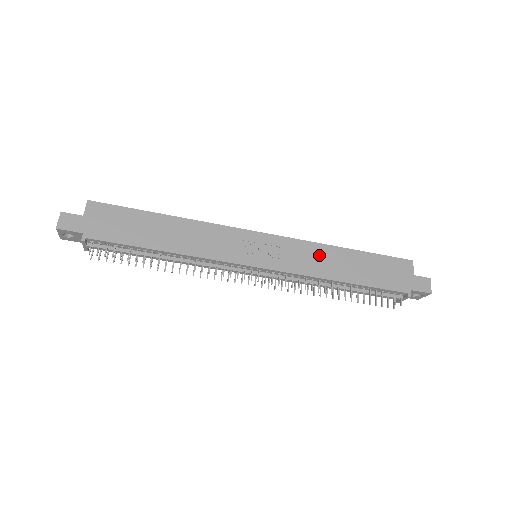
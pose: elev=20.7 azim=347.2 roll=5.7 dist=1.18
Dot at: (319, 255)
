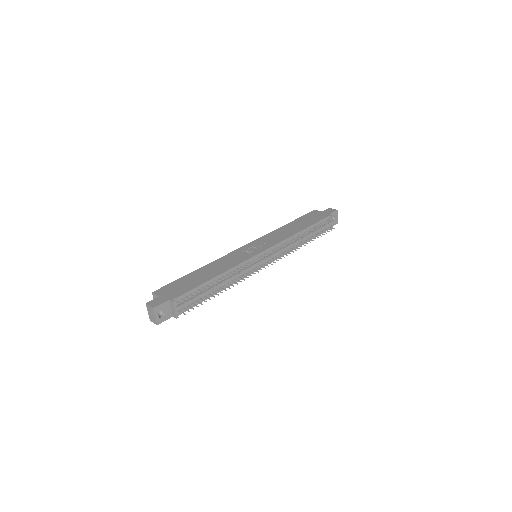
Dot at: (280, 233)
